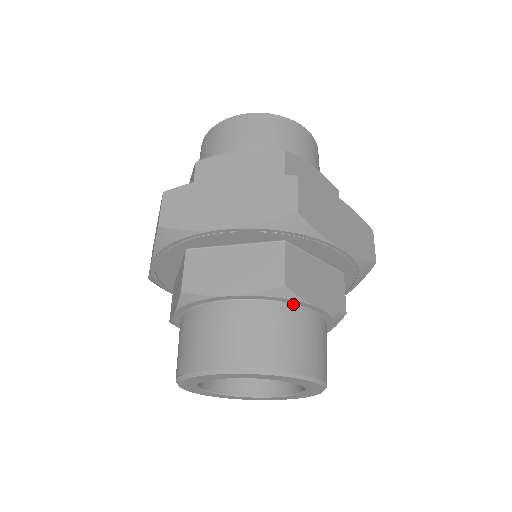
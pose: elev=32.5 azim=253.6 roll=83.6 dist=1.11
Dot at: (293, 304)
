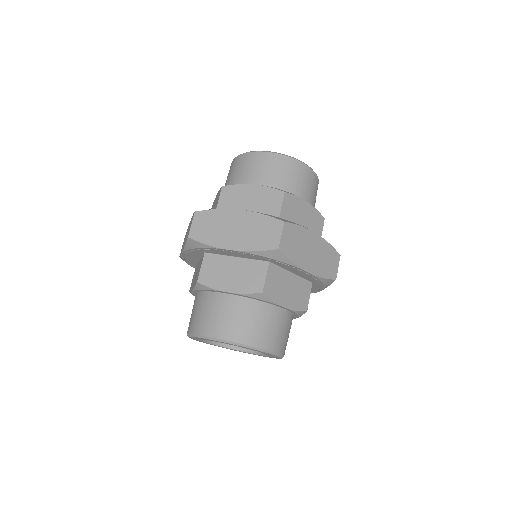
Dot at: (268, 303)
